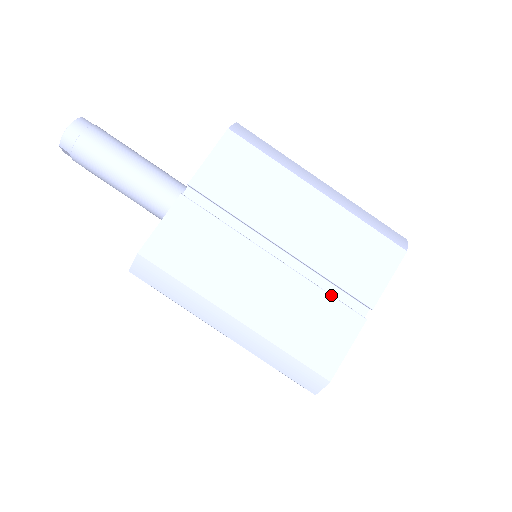
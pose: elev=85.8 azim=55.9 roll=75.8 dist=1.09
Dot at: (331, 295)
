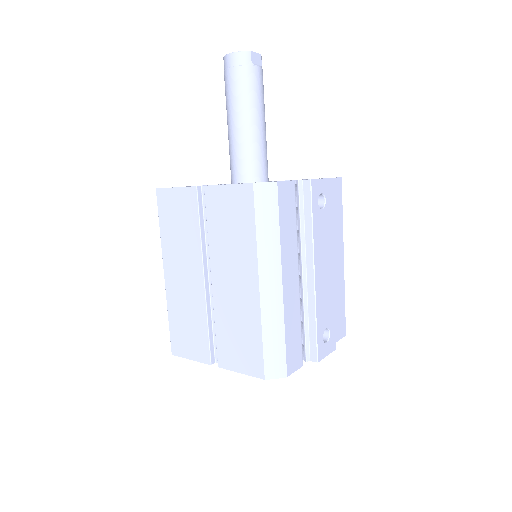
Dot at: (208, 332)
